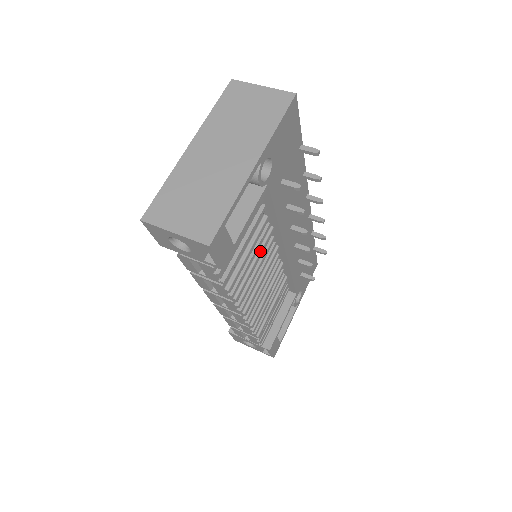
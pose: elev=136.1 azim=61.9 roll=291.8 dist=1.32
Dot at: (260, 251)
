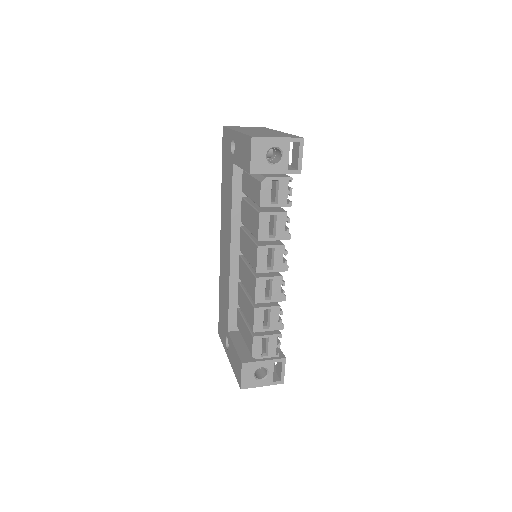
Dot at: occluded
